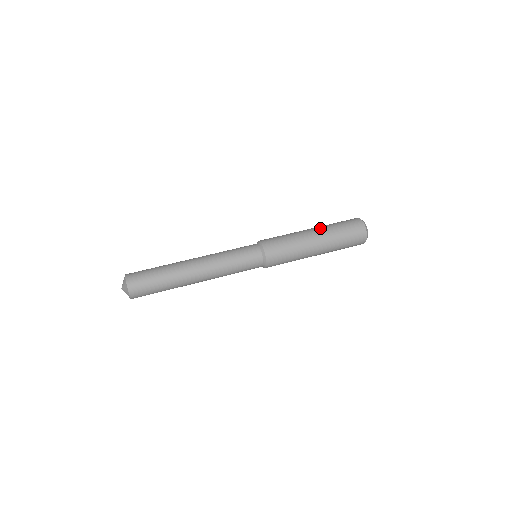
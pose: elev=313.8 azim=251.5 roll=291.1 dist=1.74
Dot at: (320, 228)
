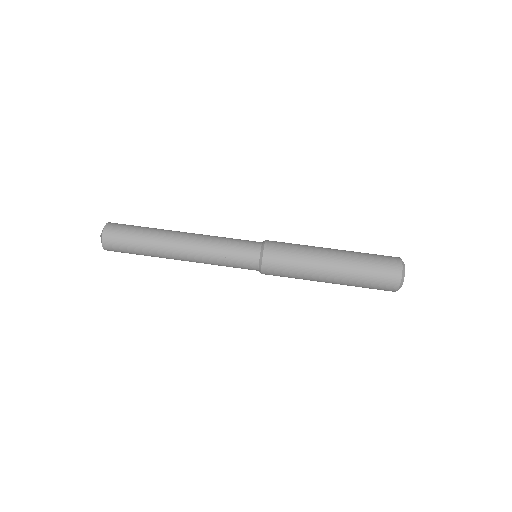
Dot at: (344, 261)
